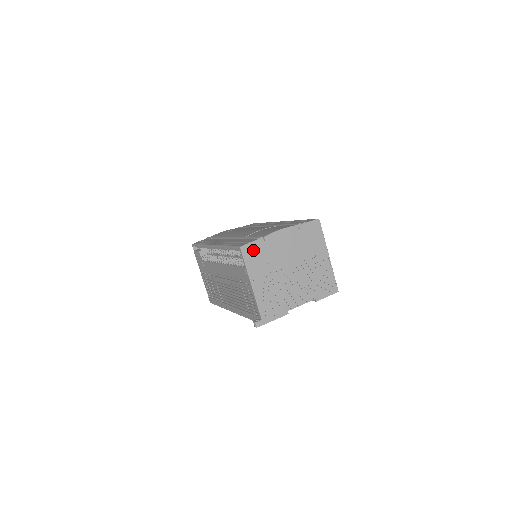
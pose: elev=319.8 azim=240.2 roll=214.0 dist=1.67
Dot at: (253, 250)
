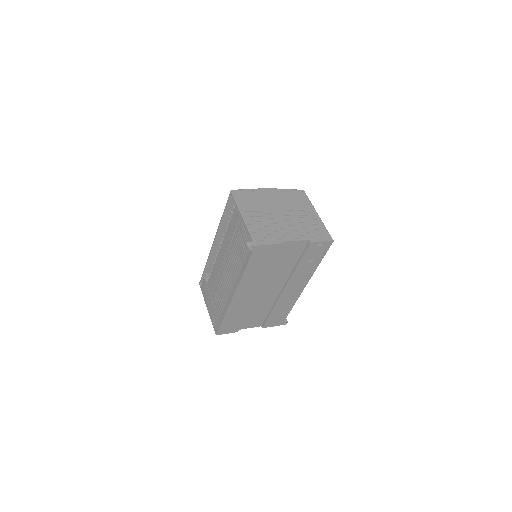
Dot at: (243, 194)
